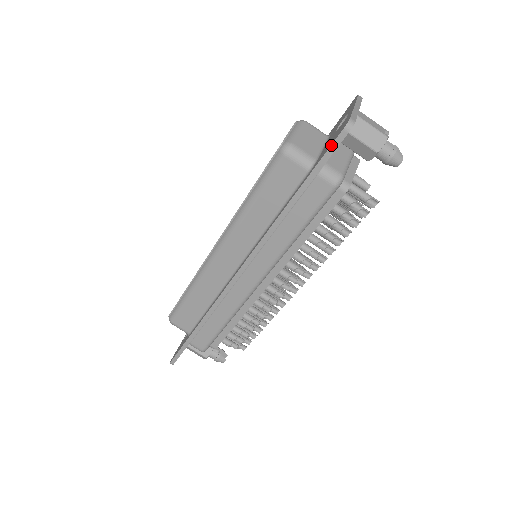
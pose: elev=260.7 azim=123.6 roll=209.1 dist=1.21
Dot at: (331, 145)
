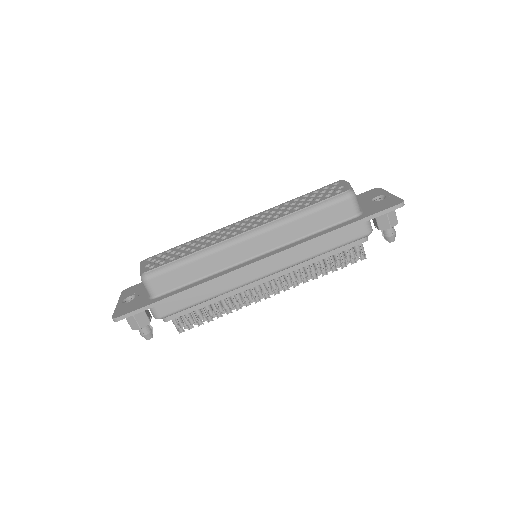
Dot at: (387, 208)
